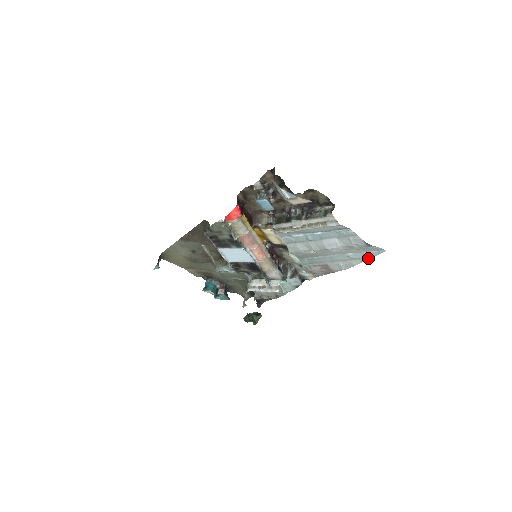
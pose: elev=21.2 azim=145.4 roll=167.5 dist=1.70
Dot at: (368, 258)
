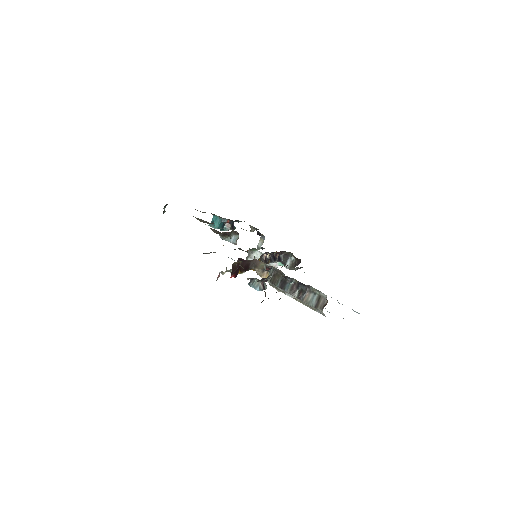
Dot at: occluded
